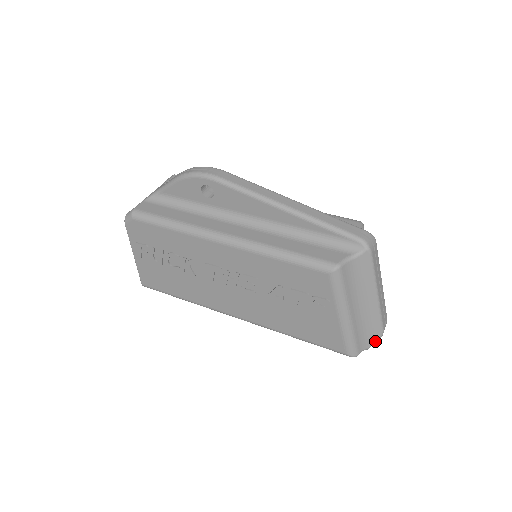
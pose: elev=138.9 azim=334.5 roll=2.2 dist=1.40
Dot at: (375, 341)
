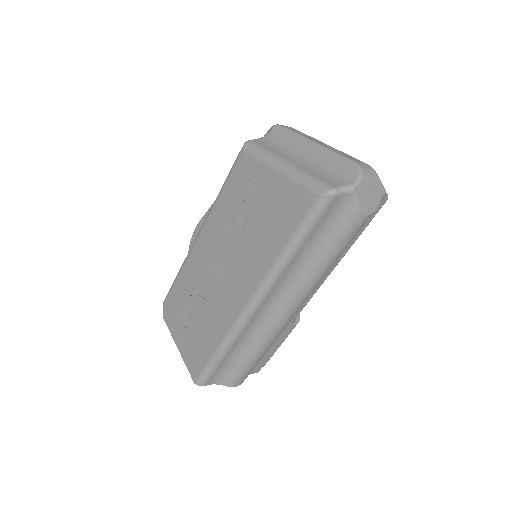
Dot at: (356, 176)
